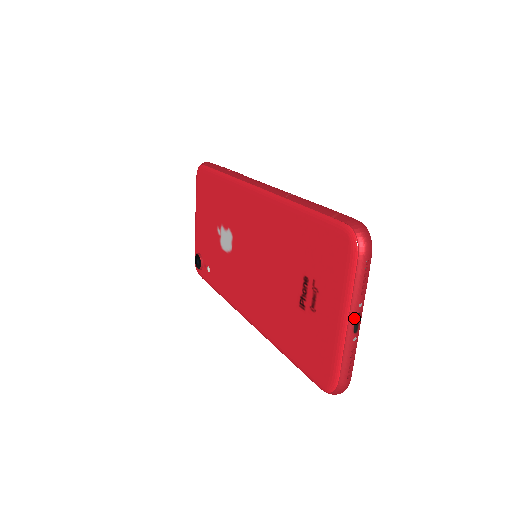
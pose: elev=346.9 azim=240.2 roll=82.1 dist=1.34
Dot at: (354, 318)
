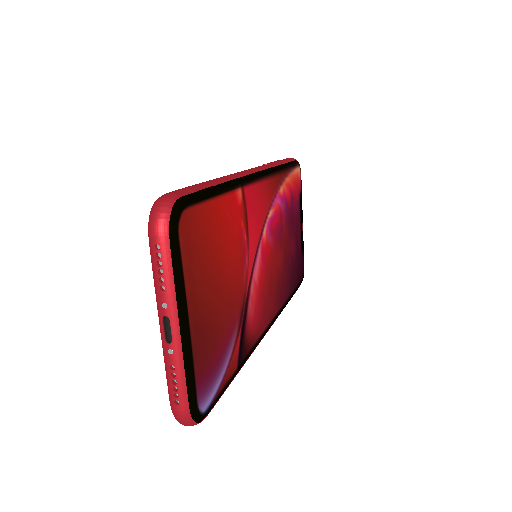
Dot at: (162, 321)
